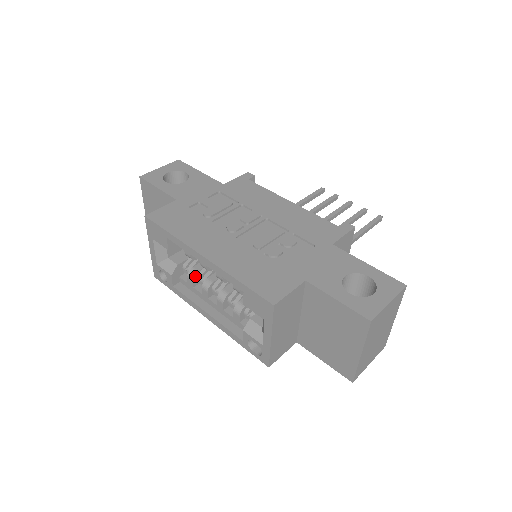
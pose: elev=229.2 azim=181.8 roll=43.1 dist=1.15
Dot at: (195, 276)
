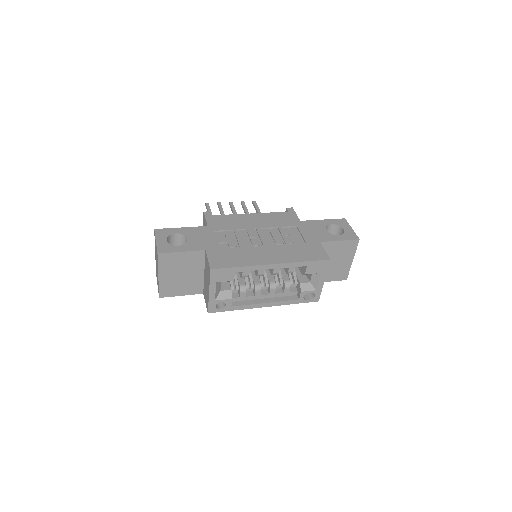
Dot at: (245, 288)
